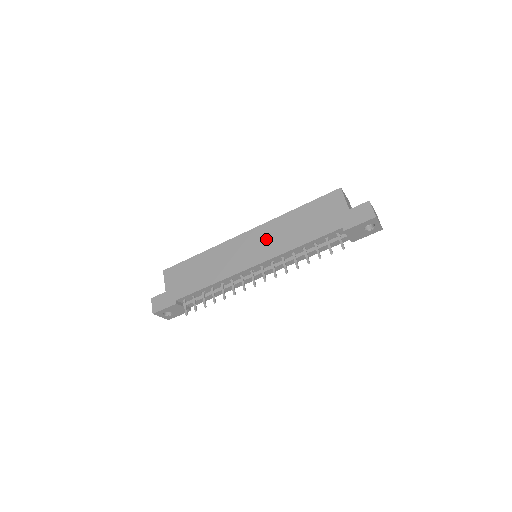
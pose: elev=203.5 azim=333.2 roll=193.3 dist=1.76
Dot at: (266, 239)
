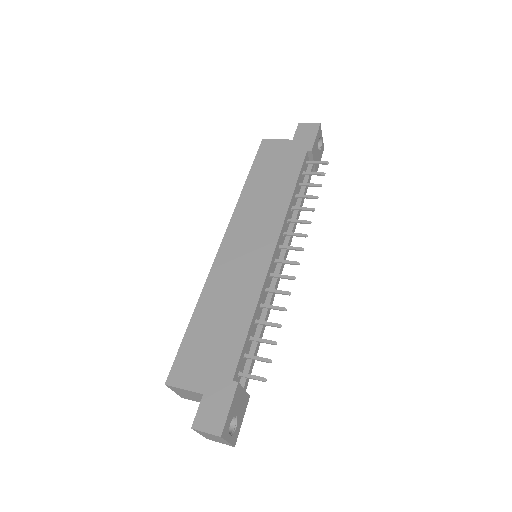
Dot at: (253, 222)
